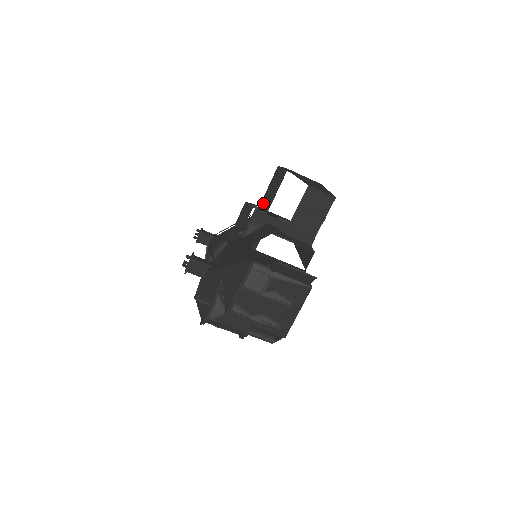
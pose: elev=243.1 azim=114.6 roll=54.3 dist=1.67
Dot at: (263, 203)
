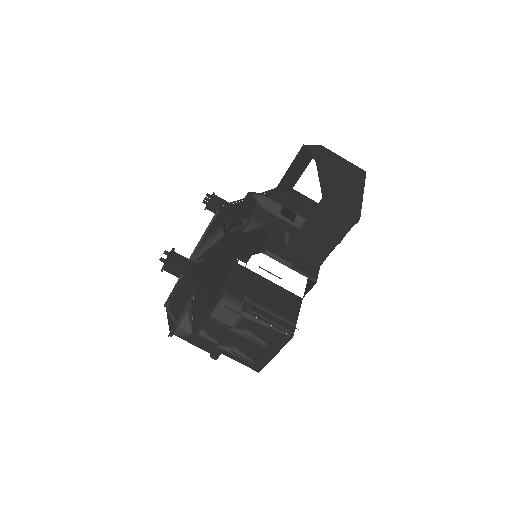
Dot at: (281, 185)
